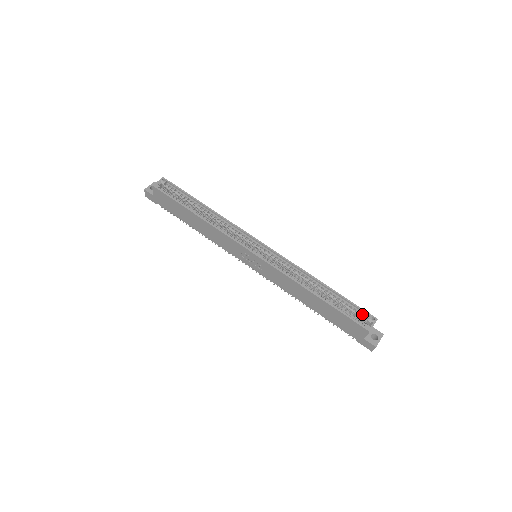
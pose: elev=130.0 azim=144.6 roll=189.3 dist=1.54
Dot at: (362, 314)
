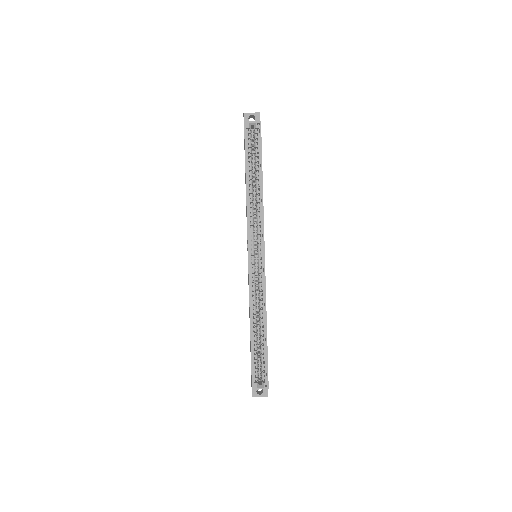
Dot at: (265, 374)
